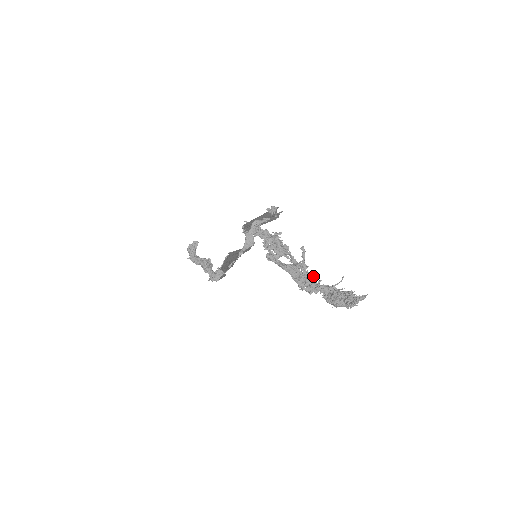
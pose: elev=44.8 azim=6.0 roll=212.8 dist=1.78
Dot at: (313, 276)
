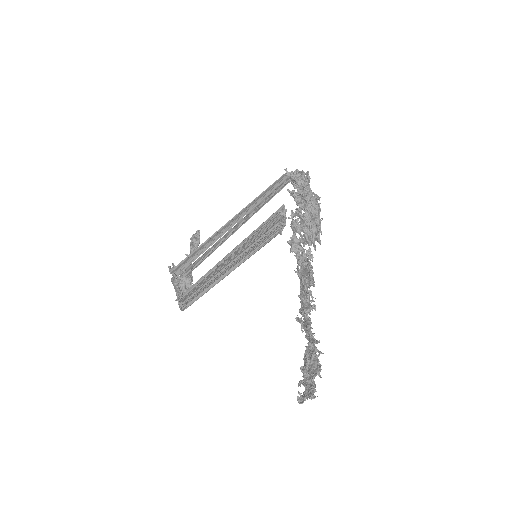
Dot at: (308, 307)
